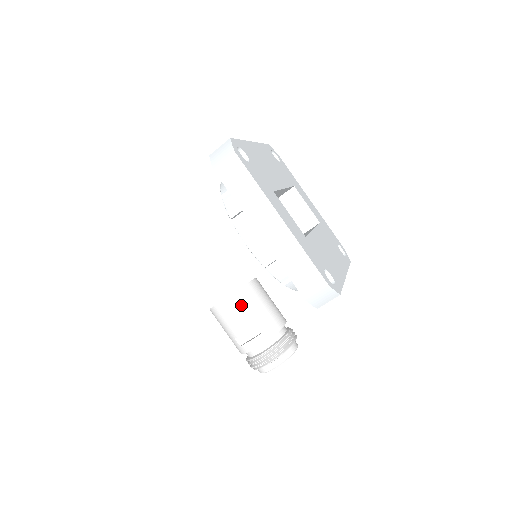
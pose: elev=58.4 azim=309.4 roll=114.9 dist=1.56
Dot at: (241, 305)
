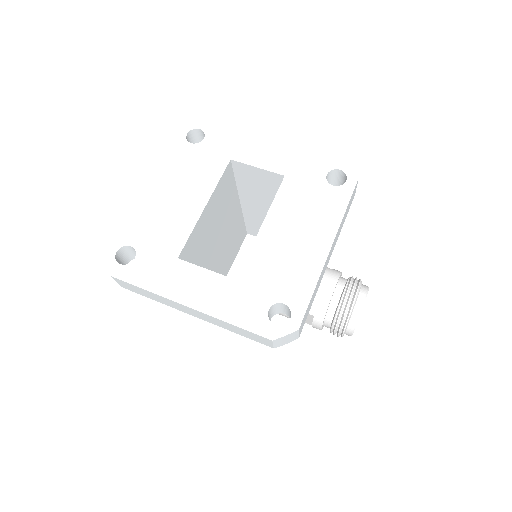
Dot at: occluded
